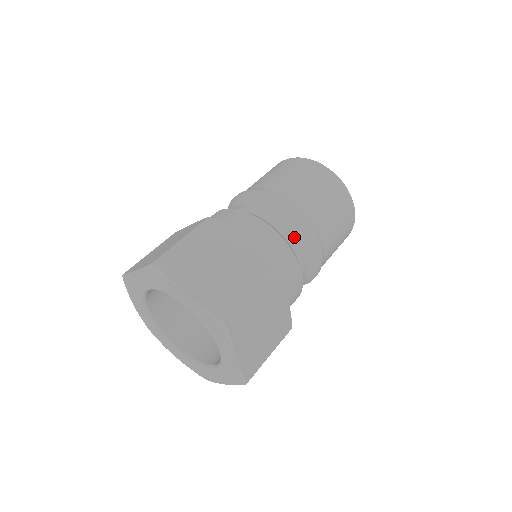
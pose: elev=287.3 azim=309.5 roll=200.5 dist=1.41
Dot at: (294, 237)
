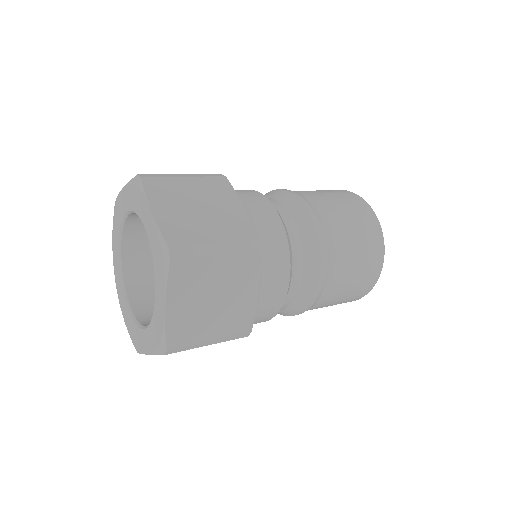
Dot at: (299, 241)
